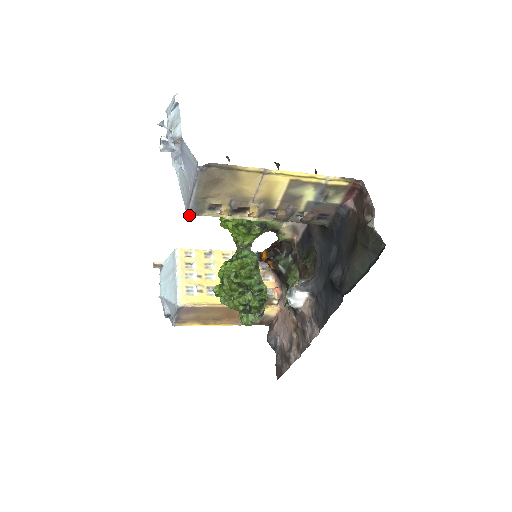
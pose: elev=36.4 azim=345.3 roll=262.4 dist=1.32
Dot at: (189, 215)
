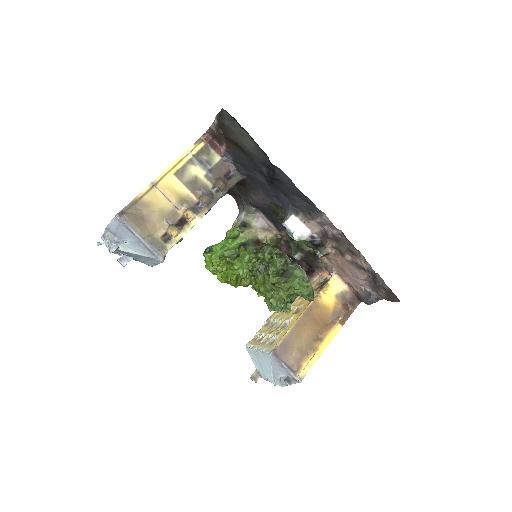
Dot at: (158, 255)
